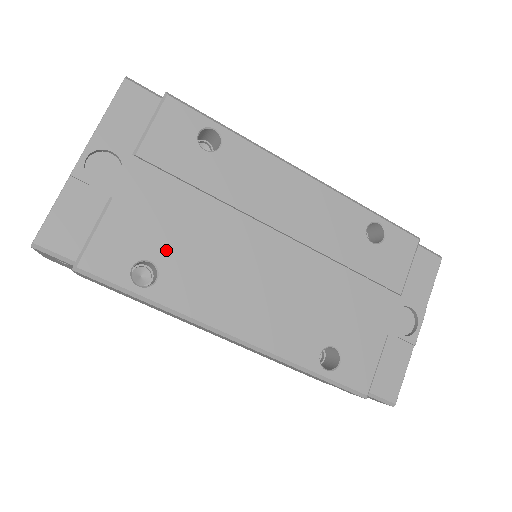
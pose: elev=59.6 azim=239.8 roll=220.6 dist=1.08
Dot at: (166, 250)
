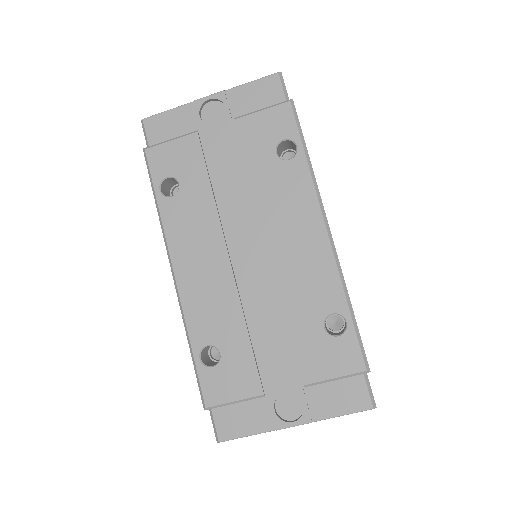
Dot at: (193, 186)
